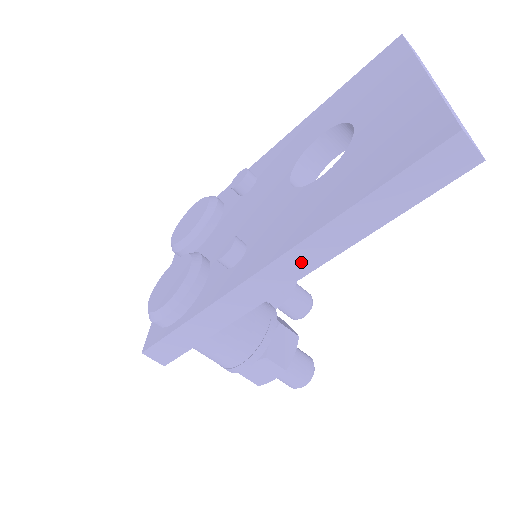
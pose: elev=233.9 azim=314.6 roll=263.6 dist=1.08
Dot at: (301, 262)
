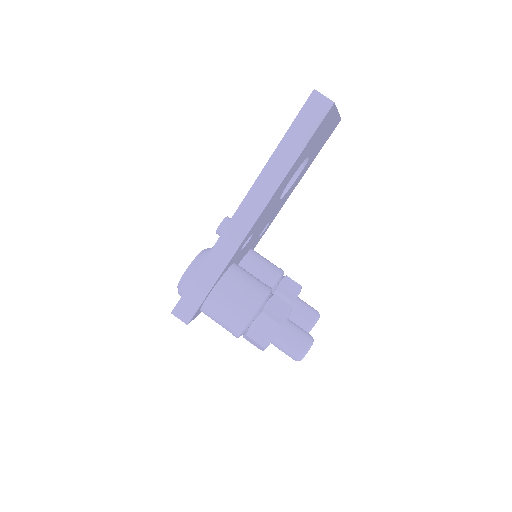
Dot at: (257, 200)
